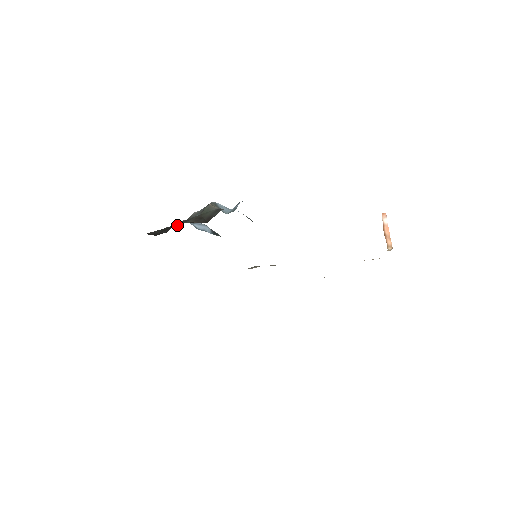
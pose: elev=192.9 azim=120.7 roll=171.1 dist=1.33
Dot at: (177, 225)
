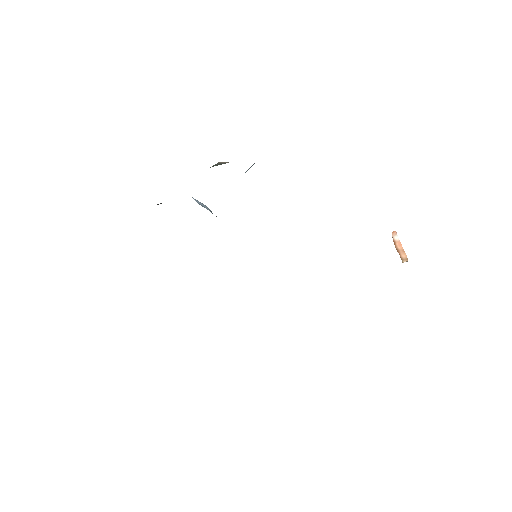
Dot at: occluded
